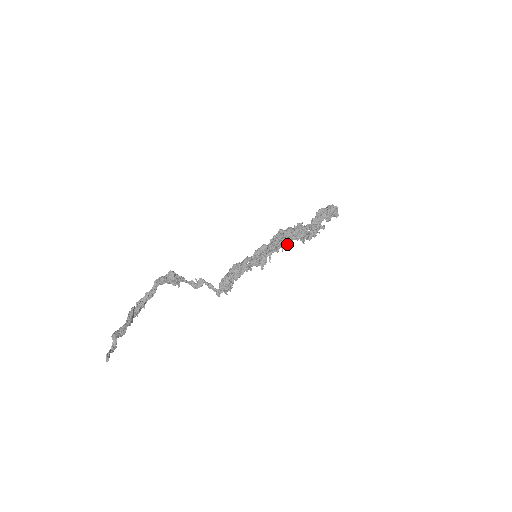
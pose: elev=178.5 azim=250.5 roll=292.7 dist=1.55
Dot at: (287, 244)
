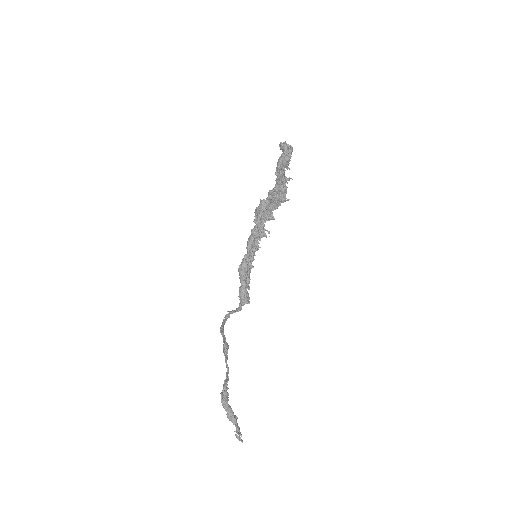
Dot at: occluded
